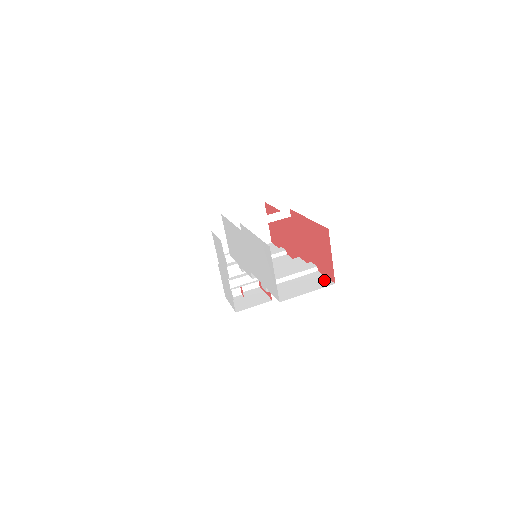
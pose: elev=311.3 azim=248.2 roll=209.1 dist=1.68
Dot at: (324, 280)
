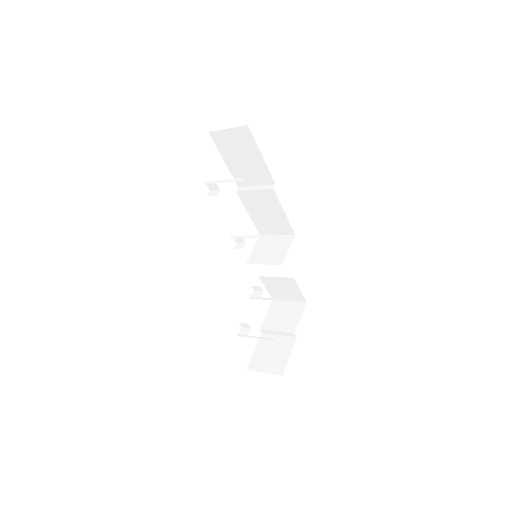
Dot at: occluded
